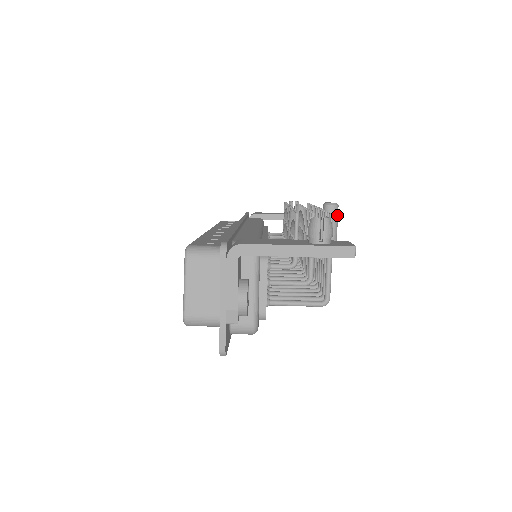
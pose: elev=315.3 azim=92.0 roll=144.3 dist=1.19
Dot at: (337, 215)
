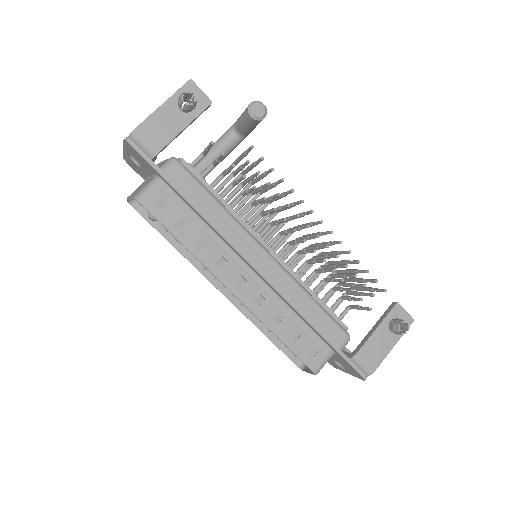
Dot at: occluded
